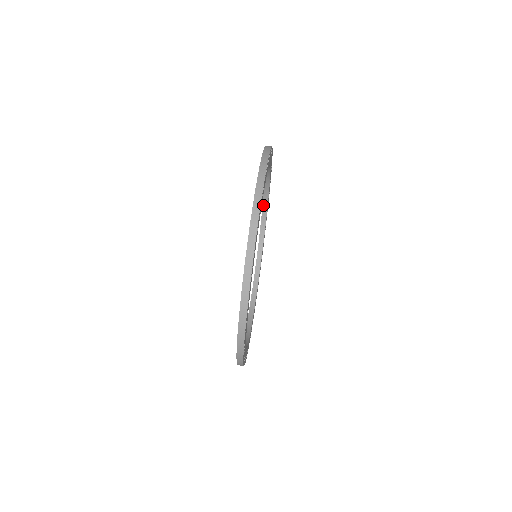
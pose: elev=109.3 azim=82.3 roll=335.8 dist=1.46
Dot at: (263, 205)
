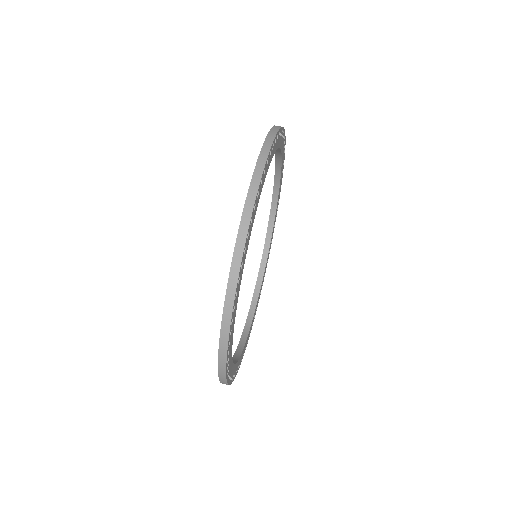
Dot at: (276, 154)
